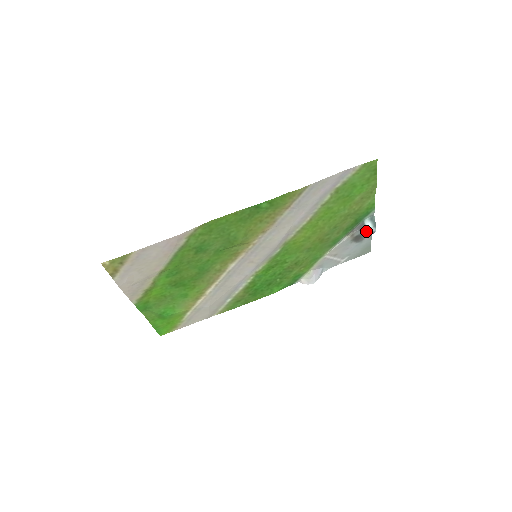
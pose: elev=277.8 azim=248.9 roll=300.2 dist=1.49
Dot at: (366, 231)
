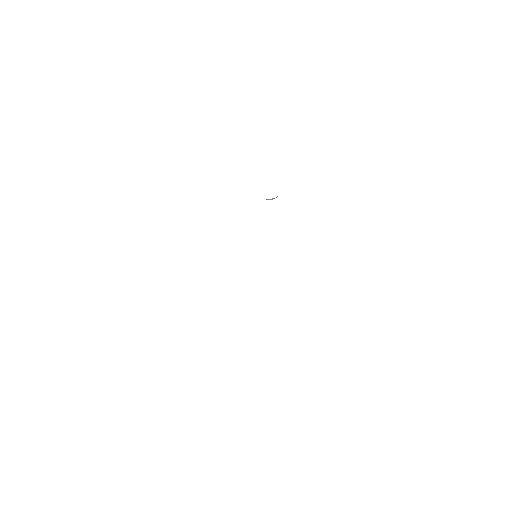
Dot at: occluded
